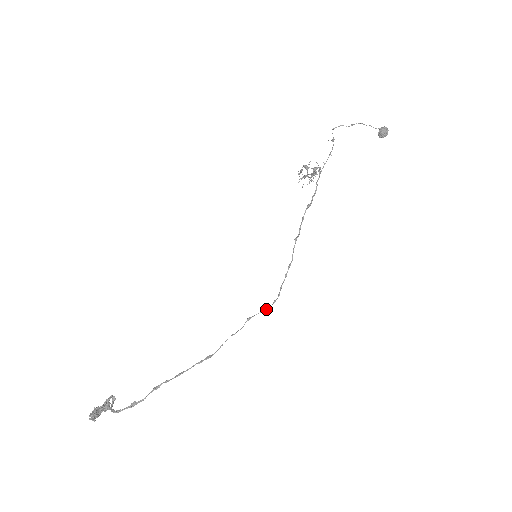
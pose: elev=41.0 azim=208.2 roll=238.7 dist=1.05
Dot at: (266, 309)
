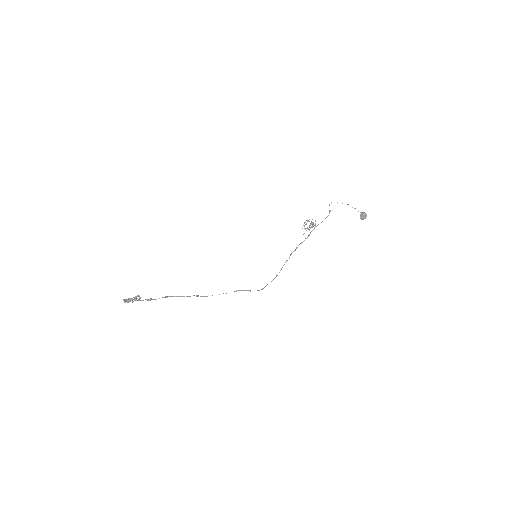
Dot at: (250, 290)
